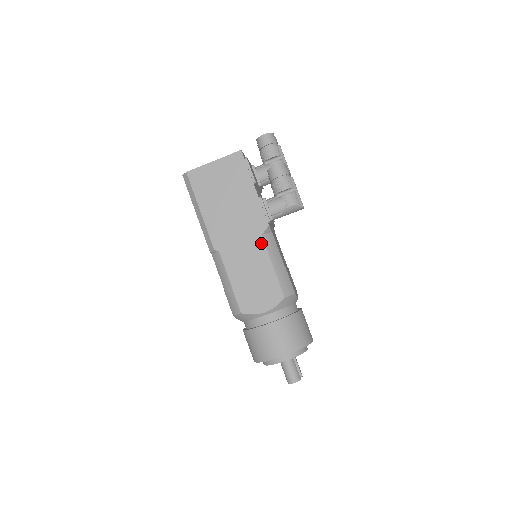
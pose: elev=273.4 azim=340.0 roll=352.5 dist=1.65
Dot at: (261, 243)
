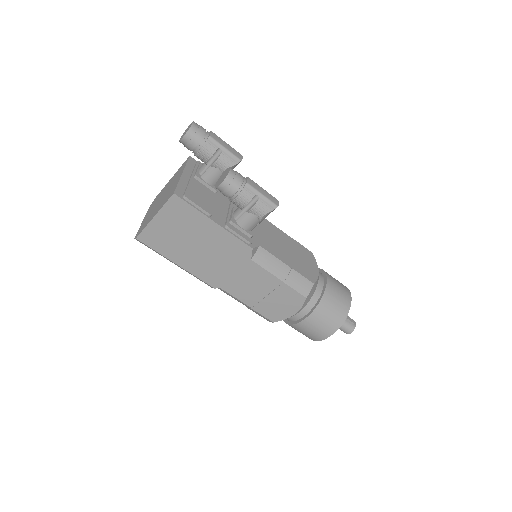
Dot at: (255, 266)
